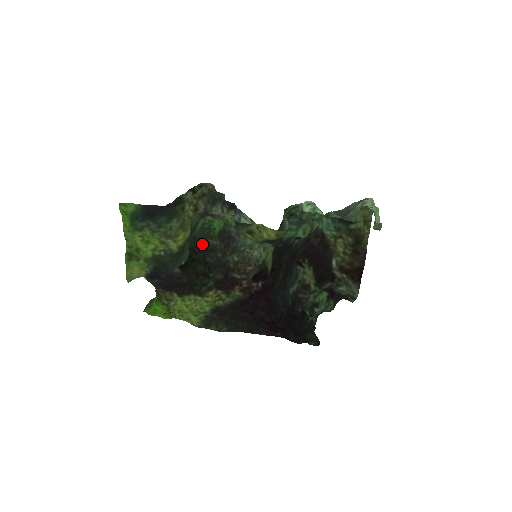
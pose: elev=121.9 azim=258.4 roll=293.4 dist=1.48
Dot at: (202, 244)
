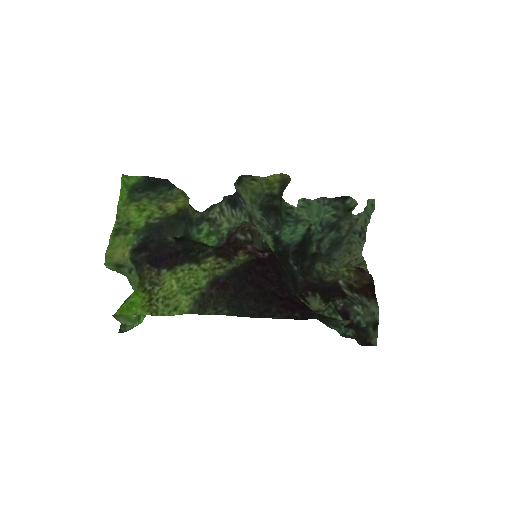
Dot at: occluded
